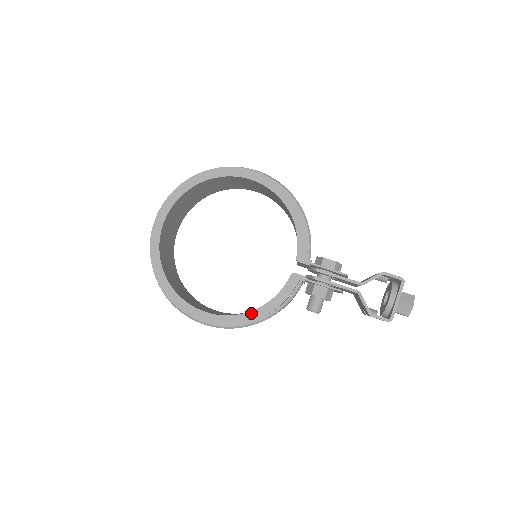
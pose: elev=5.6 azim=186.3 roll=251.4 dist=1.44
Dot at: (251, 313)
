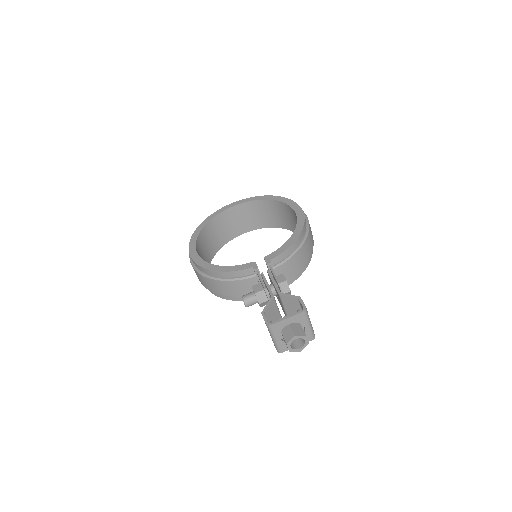
Dot at: (212, 265)
